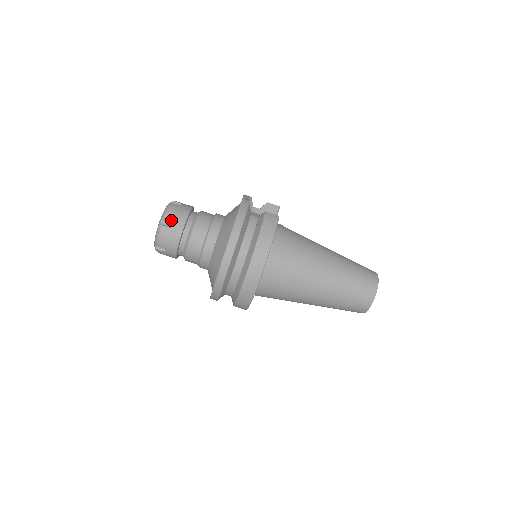
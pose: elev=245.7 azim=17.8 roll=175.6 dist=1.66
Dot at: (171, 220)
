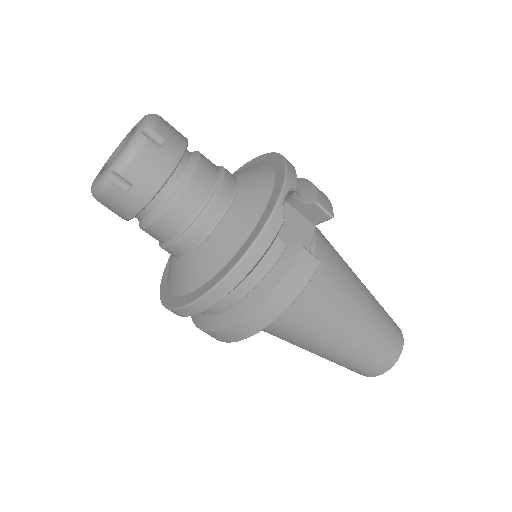
Dot at: (130, 180)
